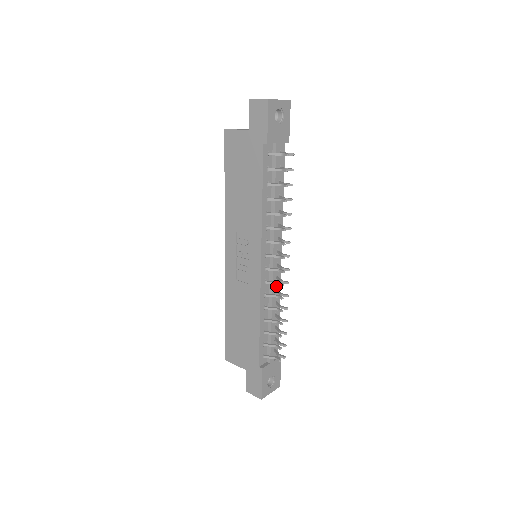
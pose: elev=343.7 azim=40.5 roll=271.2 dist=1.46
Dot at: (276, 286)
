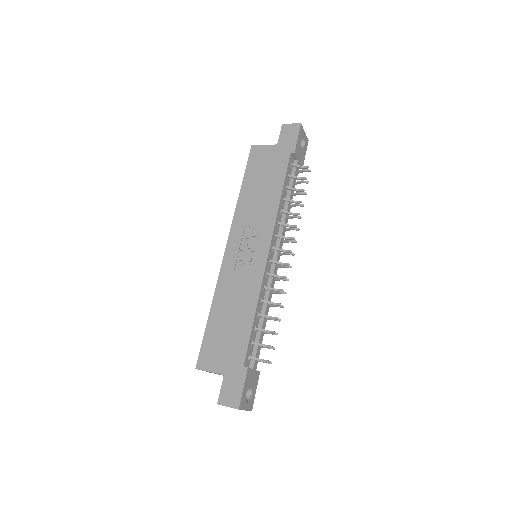
Dot at: occluded
